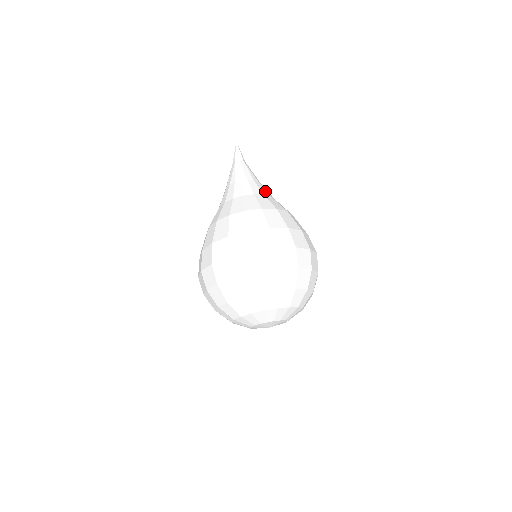
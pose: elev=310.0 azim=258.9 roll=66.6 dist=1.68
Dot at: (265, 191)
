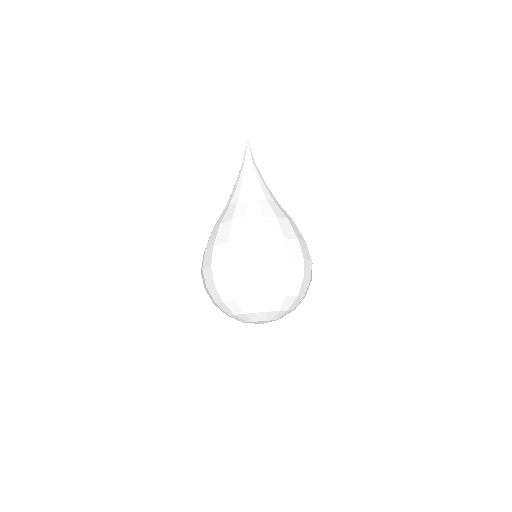
Dot at: (269, 196)
